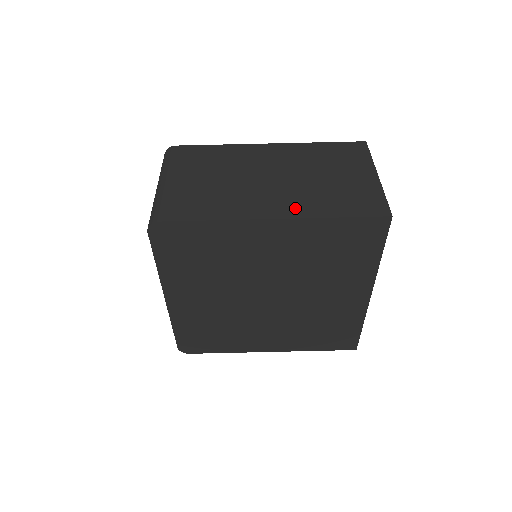
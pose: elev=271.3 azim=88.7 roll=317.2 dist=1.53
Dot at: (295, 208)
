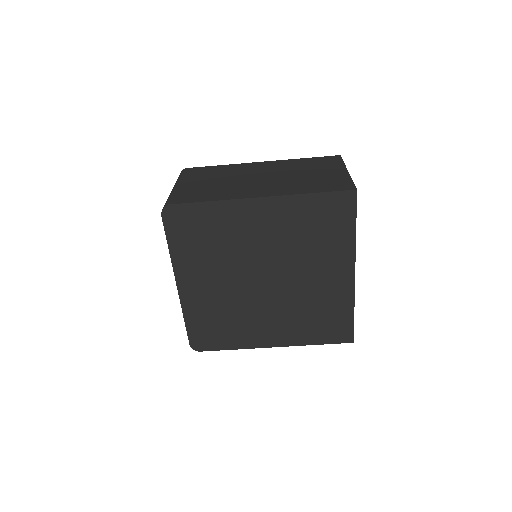
Dot at: (278, 191)
